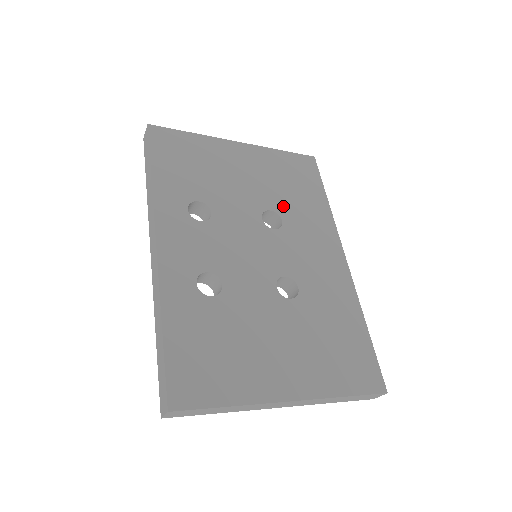
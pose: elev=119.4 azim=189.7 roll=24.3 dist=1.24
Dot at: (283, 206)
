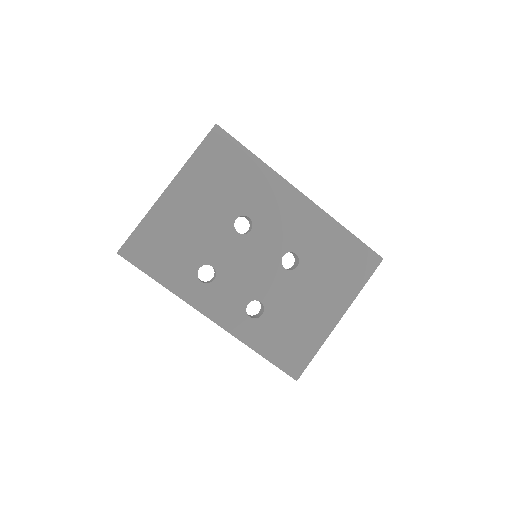
Dot at: (239, 205)
